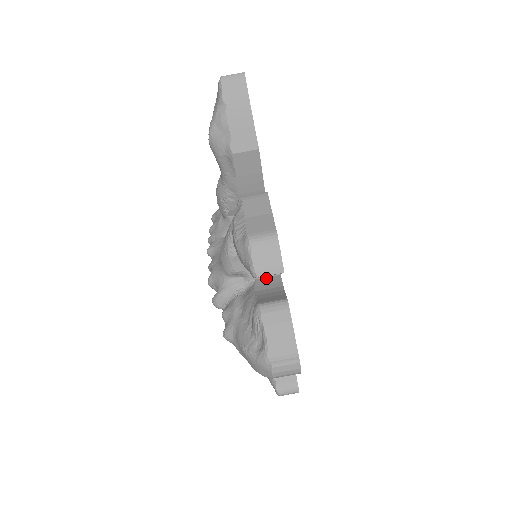
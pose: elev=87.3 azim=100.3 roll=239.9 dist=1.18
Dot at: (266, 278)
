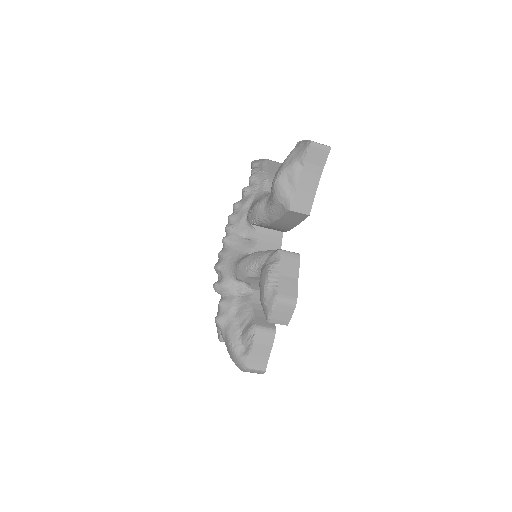
Dot at: occluded
